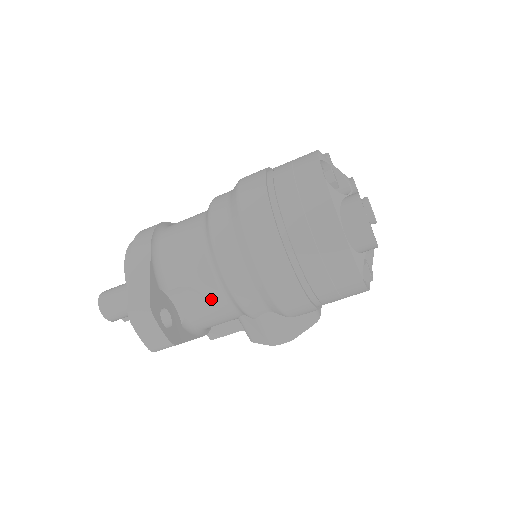
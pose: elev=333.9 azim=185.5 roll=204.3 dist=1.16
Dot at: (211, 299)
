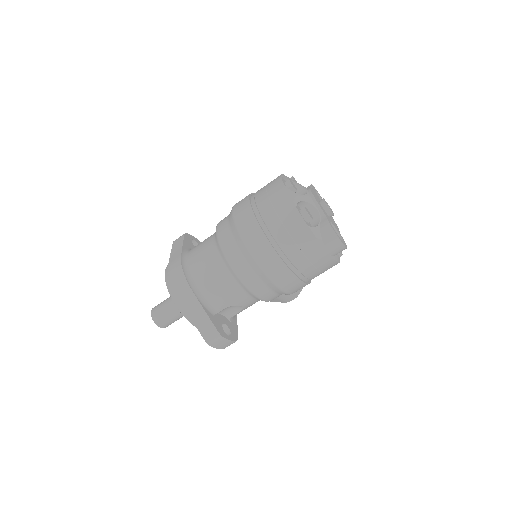
Dot at: (247, 305)
